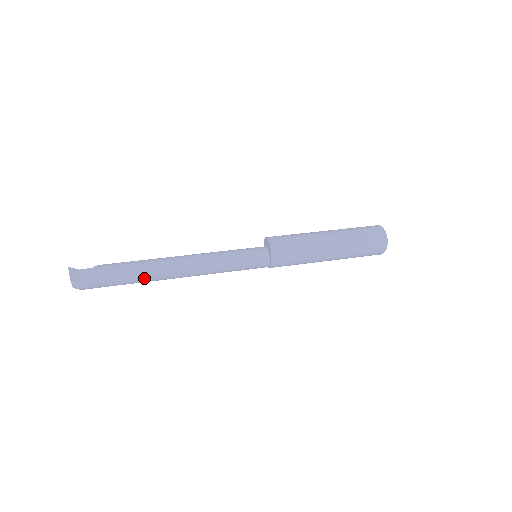
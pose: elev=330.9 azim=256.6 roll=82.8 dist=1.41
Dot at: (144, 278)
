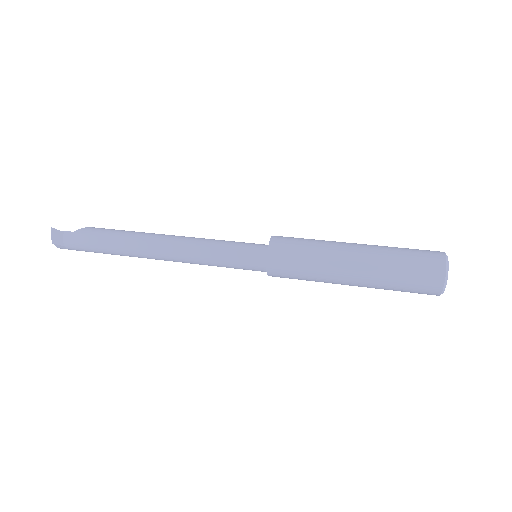
Dot at: (124, 254)
